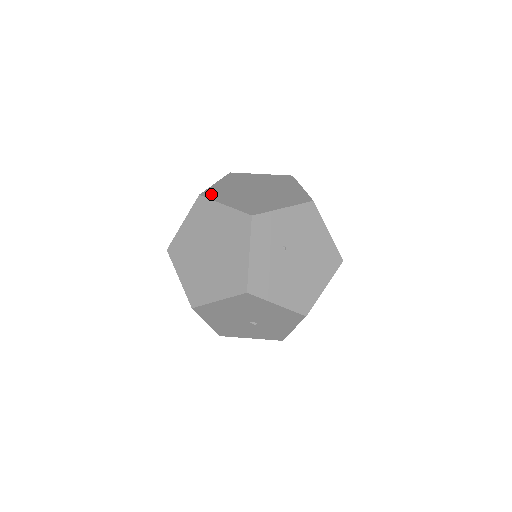
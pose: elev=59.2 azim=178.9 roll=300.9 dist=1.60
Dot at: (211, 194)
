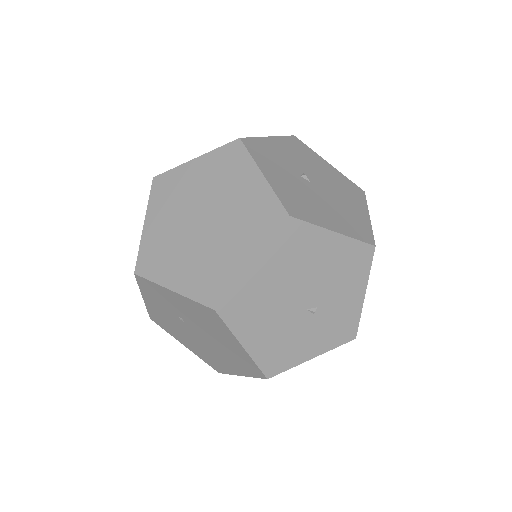
Dot at: (160, 187)
